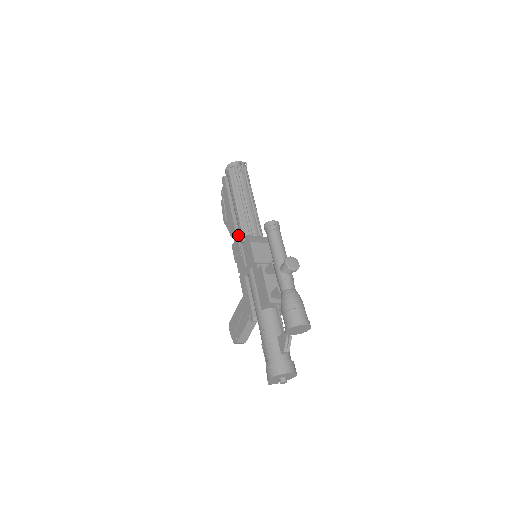
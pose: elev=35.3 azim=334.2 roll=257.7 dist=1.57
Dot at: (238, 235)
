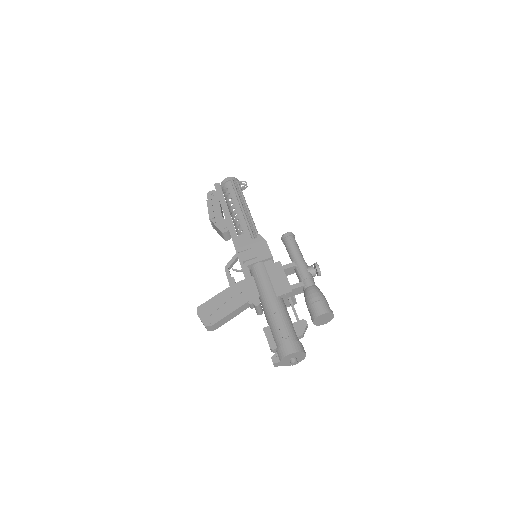
Dot at: (237, 233)
